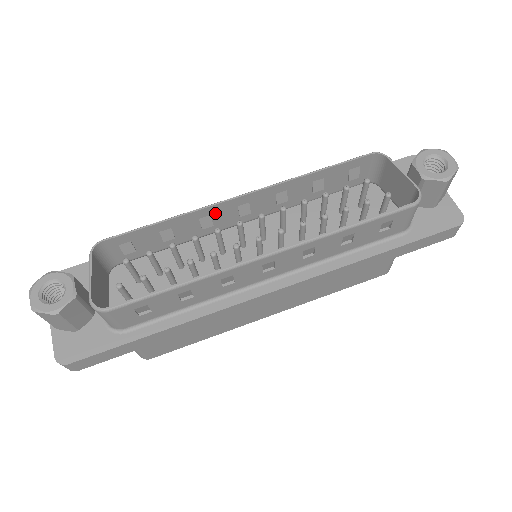
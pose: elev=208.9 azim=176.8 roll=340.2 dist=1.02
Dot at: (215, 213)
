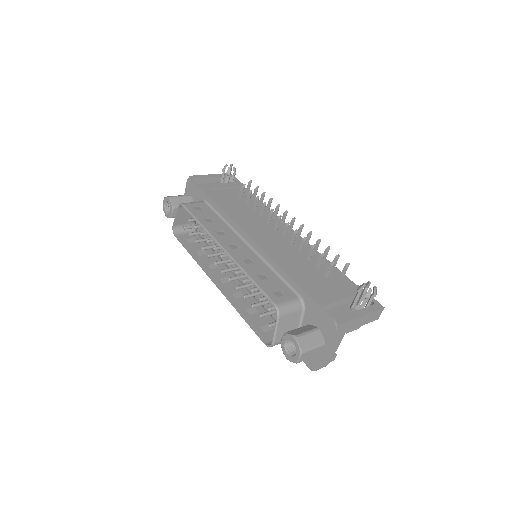
Dot at: (220, 238)
